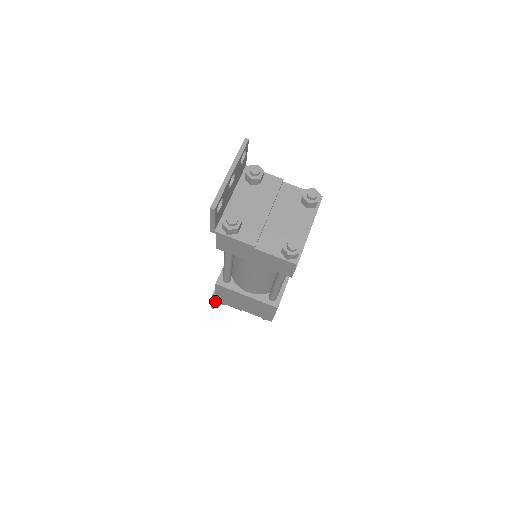
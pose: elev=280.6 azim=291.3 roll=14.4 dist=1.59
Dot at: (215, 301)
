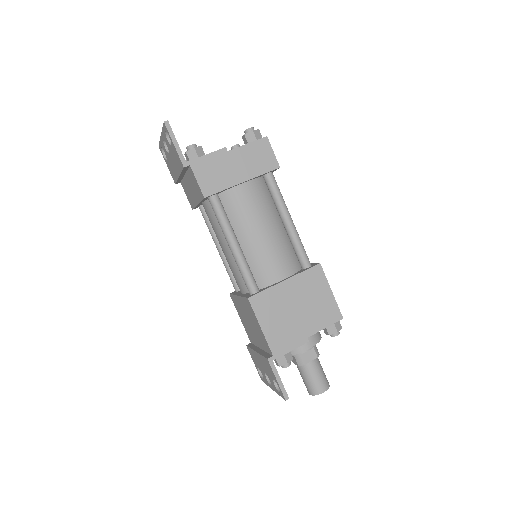
Dot at: occluded
